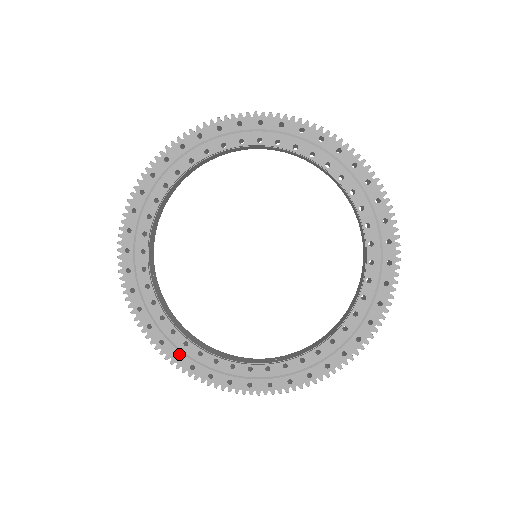
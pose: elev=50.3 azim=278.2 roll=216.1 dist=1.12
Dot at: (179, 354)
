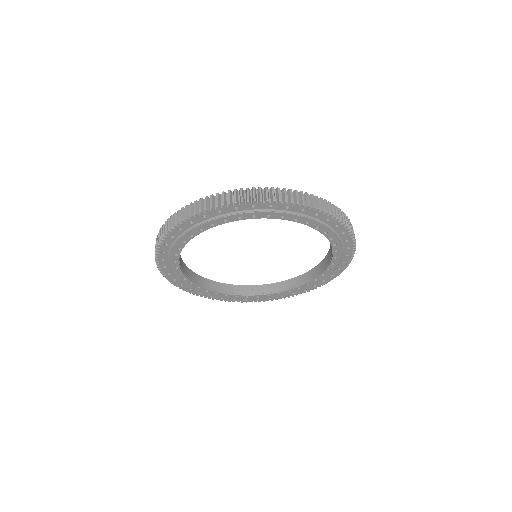
Dot at: (193, 289)
